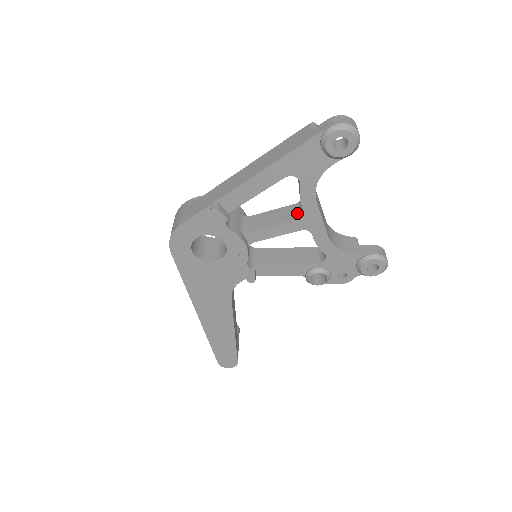
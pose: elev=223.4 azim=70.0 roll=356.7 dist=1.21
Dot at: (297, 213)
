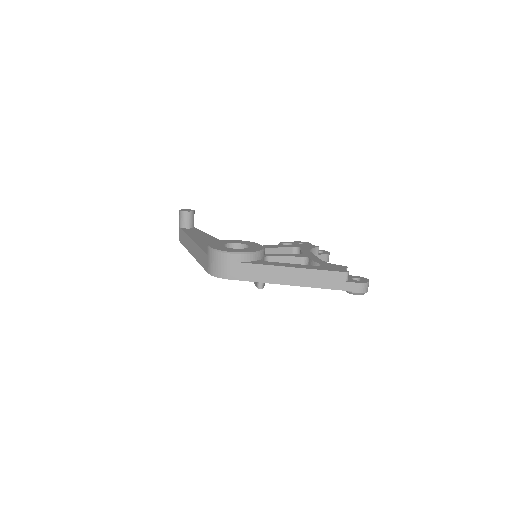
Dot at: occluded
